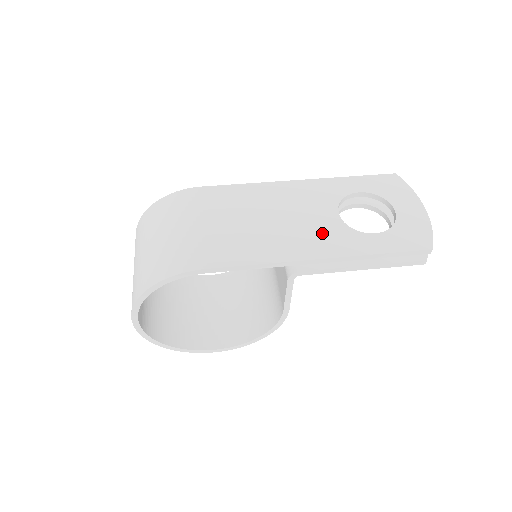
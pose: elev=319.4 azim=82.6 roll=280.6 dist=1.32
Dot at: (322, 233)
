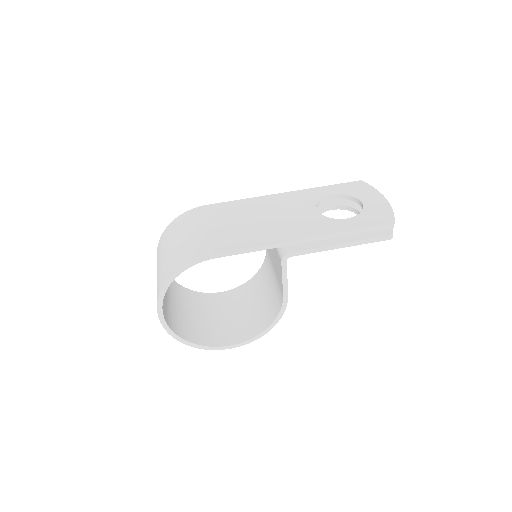
Dot at: (304, 223)
